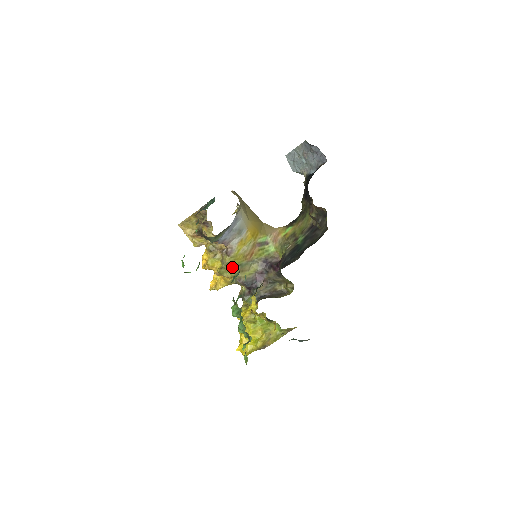
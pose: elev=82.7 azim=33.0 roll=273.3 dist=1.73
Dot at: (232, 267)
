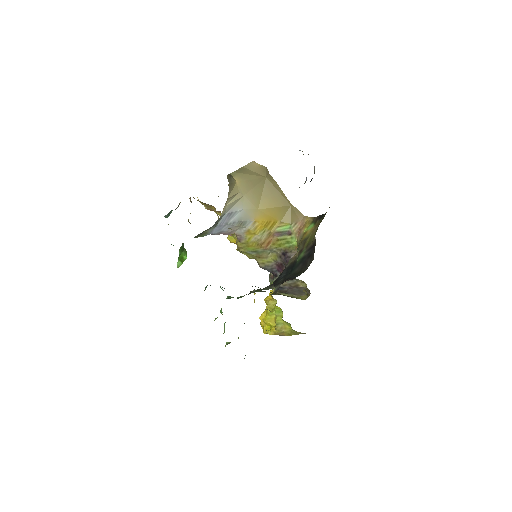
Dot at: (247, 252)
